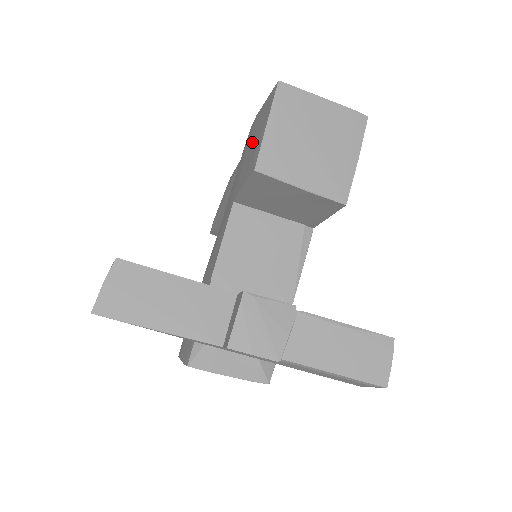
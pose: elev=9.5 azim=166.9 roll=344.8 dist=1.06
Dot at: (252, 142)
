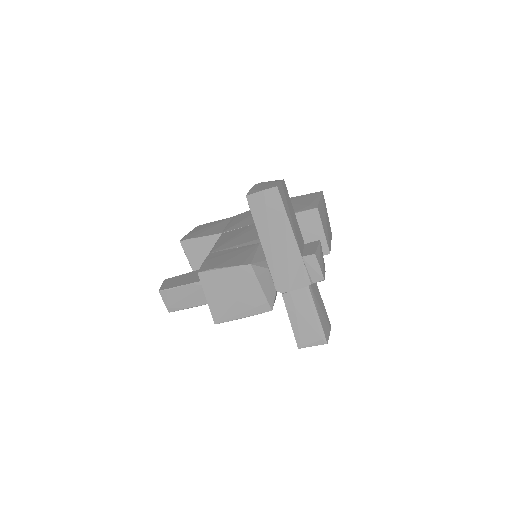
Dot at: (293, 204)
